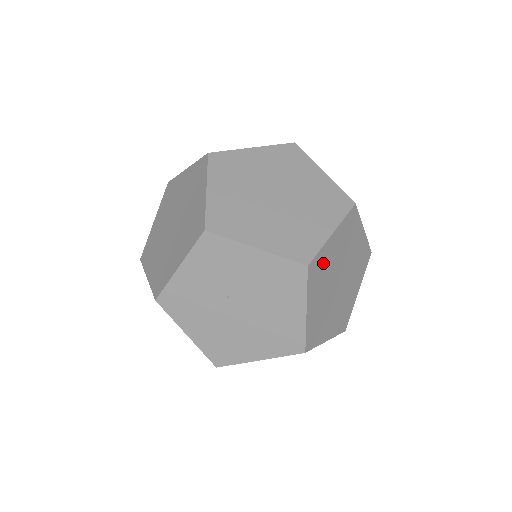
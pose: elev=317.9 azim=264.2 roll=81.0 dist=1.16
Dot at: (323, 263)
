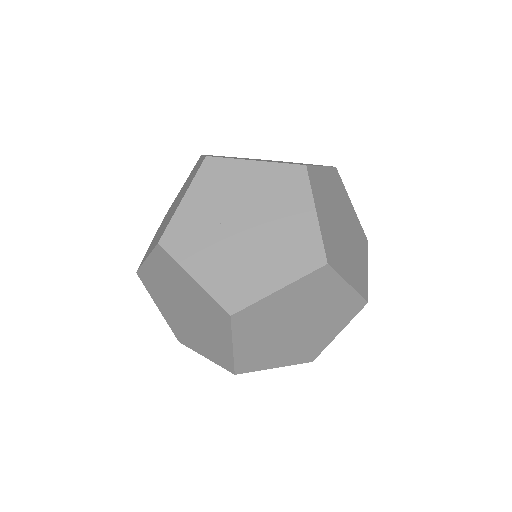
Dot at: occluded
